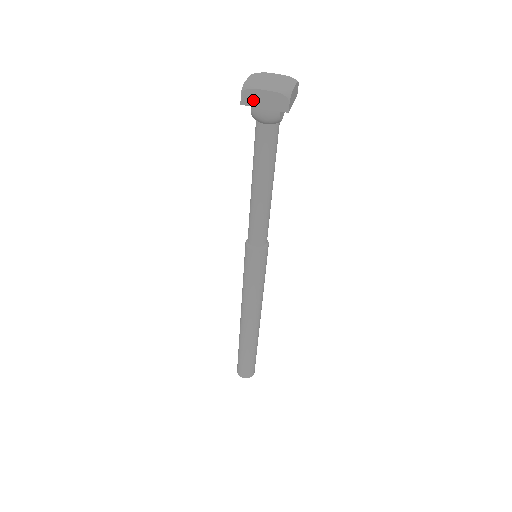
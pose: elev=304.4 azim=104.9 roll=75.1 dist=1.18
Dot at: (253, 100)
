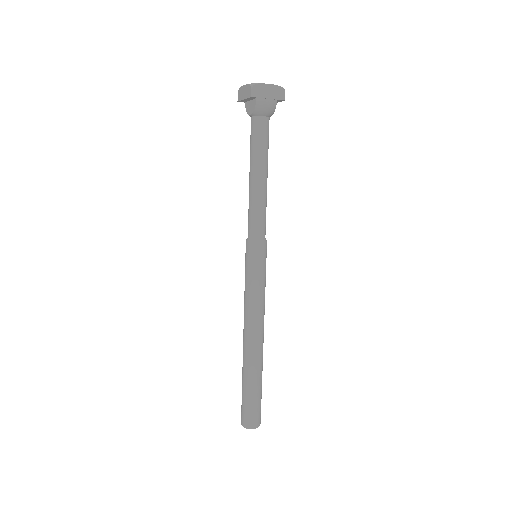
Dot at: (260, 92)
